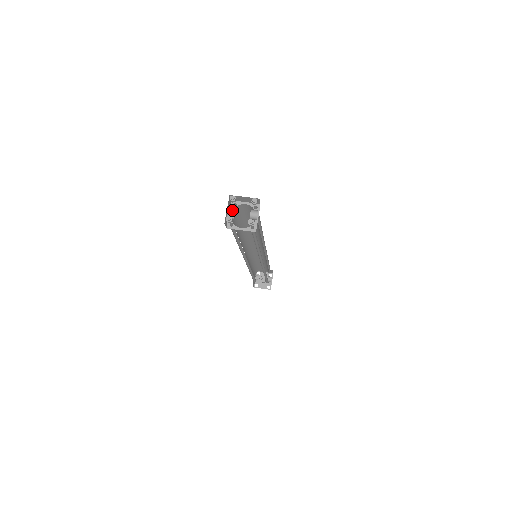
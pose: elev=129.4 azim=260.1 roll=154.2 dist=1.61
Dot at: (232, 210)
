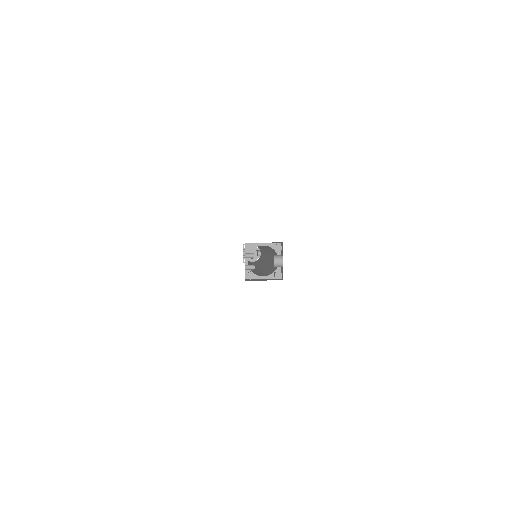
Dot at: occluded
